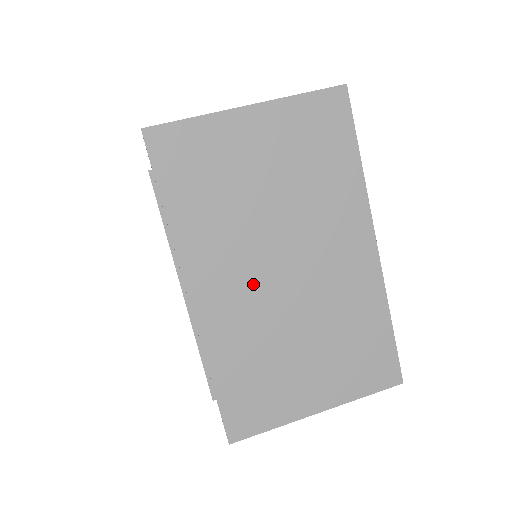
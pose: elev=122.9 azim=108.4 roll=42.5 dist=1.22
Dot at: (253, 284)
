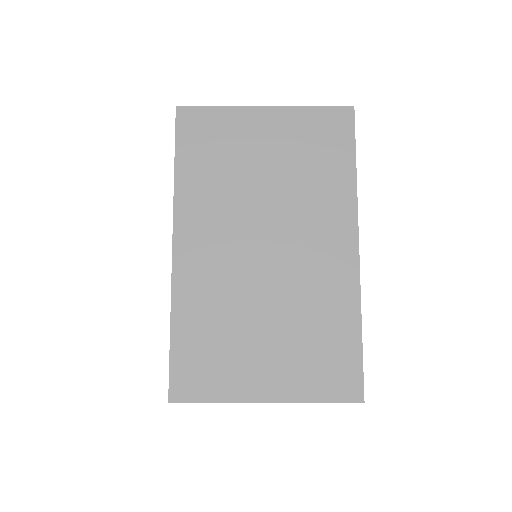
Dot at: (232, 252)
